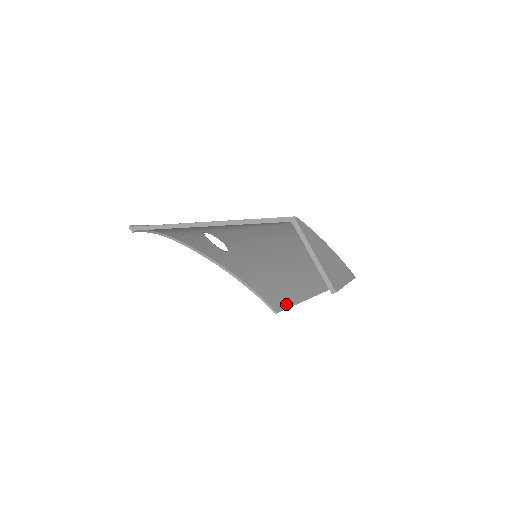
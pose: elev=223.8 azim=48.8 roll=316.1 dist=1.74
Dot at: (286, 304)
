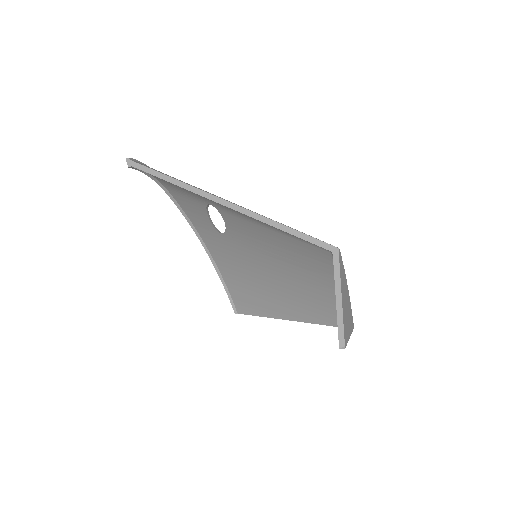
Dot at: (254, 311)
